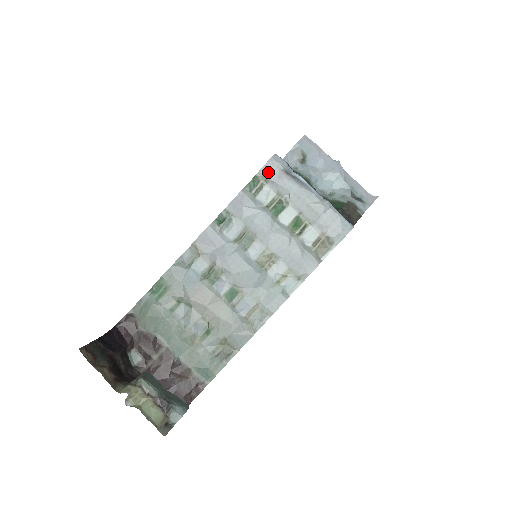
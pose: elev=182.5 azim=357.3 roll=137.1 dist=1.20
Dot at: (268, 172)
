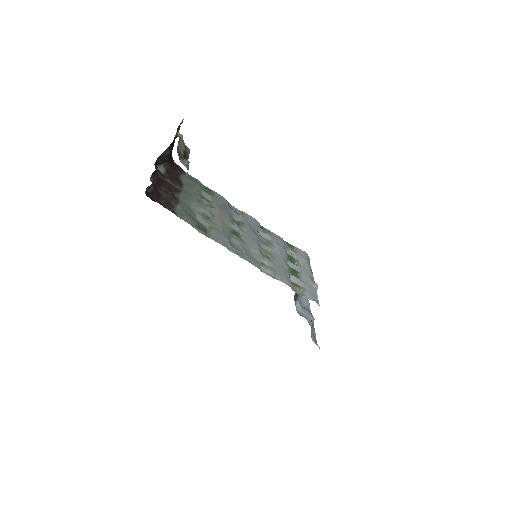
Dot at: (301, 252)
